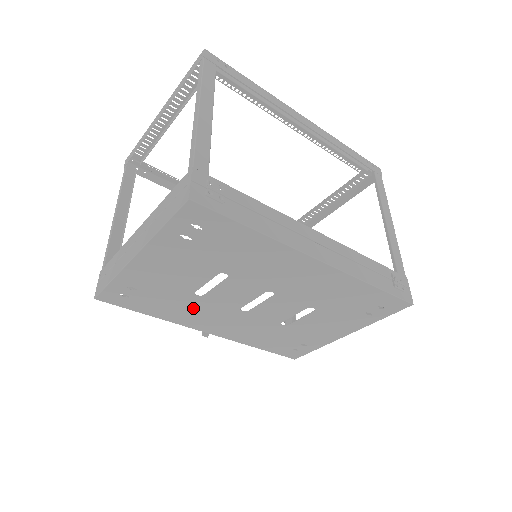
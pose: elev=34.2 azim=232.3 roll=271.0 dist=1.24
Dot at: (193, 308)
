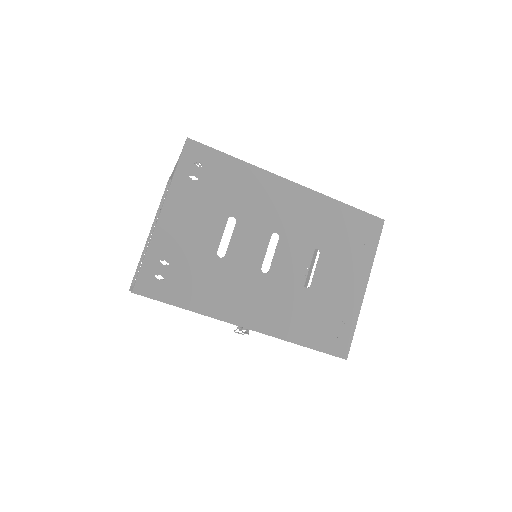
Dot at: (222, 281)
